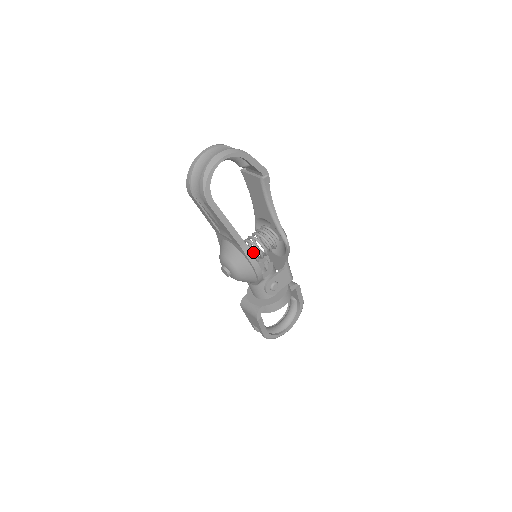
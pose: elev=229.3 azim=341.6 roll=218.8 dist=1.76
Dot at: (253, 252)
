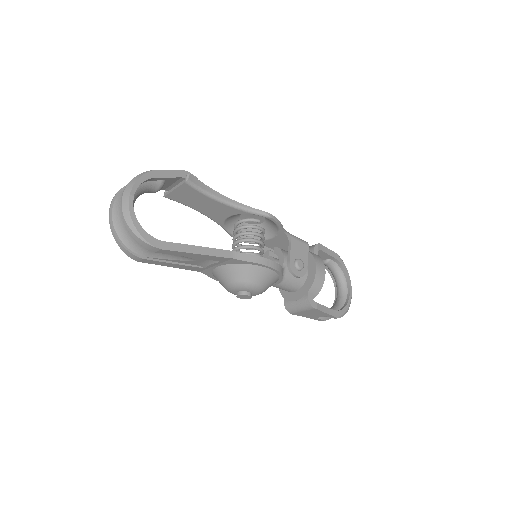
Dot at: occluded
